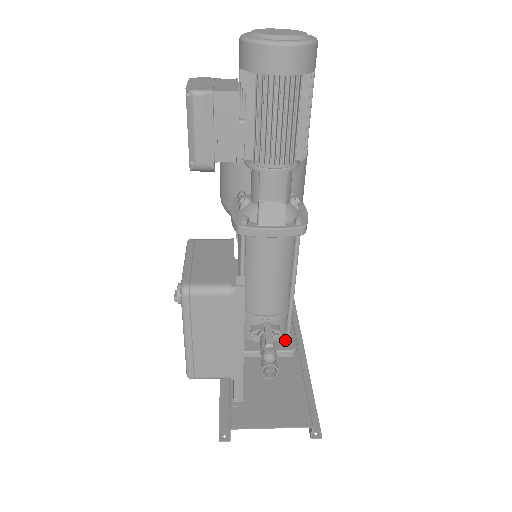
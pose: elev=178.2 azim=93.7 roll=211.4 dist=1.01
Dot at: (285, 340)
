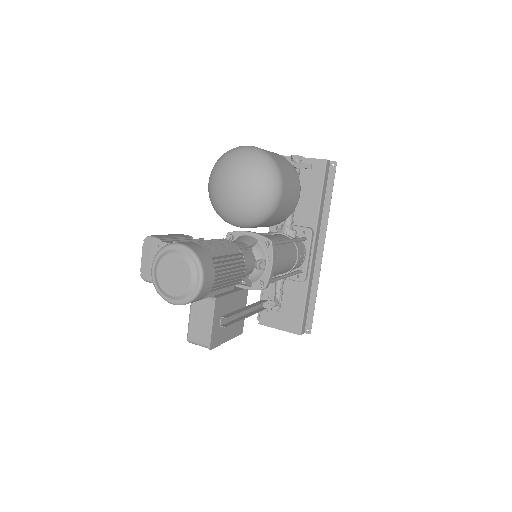
Dot at: occluded
